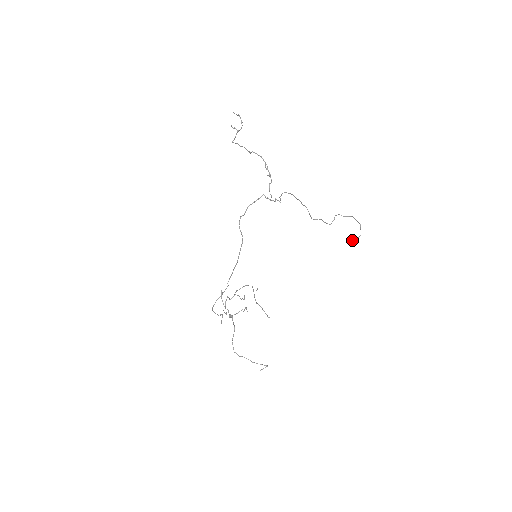
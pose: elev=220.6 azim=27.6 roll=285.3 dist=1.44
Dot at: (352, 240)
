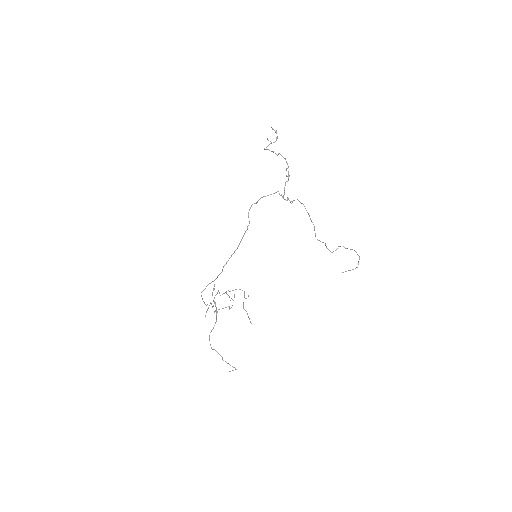
Dot at: (348, 270)
